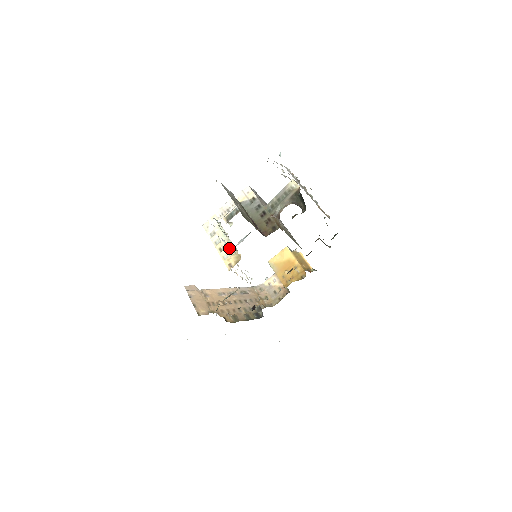
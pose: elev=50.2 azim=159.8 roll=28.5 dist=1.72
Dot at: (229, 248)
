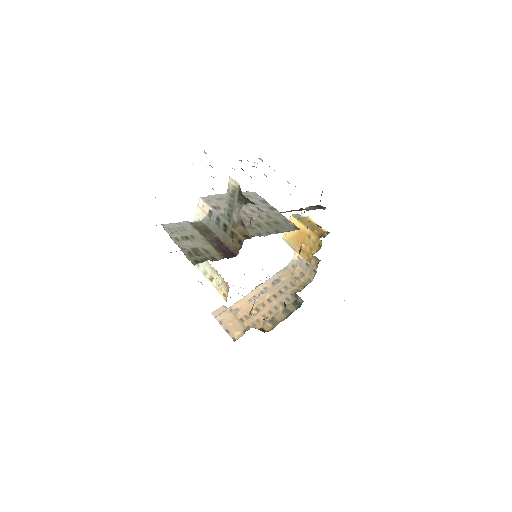
Dot at: (216, 277)
